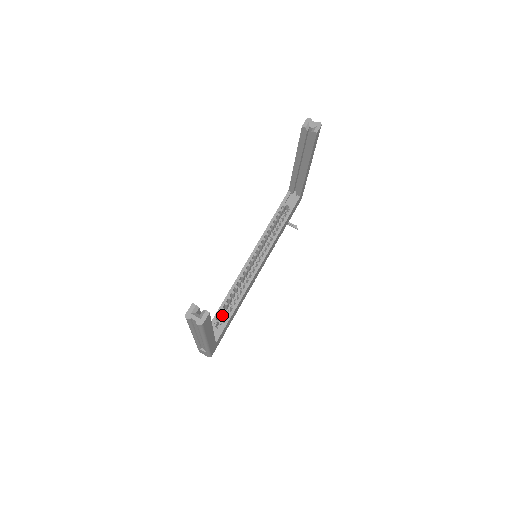
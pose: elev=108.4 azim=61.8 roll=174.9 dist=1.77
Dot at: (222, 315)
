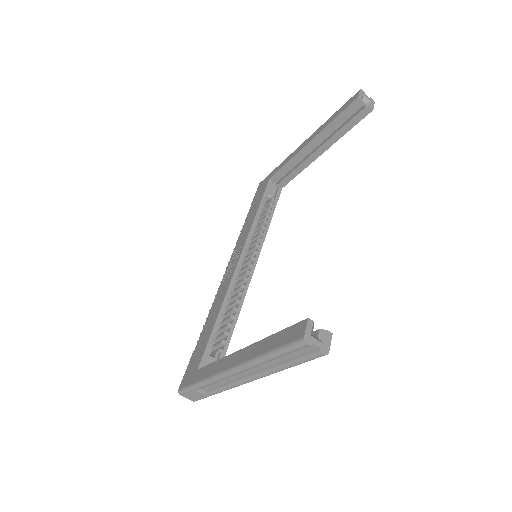
Dot at: occluded
